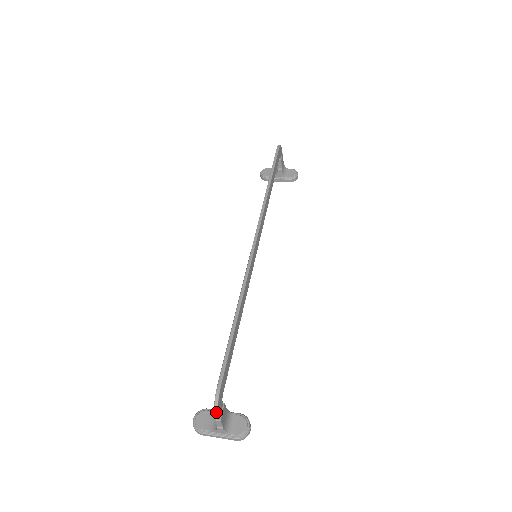
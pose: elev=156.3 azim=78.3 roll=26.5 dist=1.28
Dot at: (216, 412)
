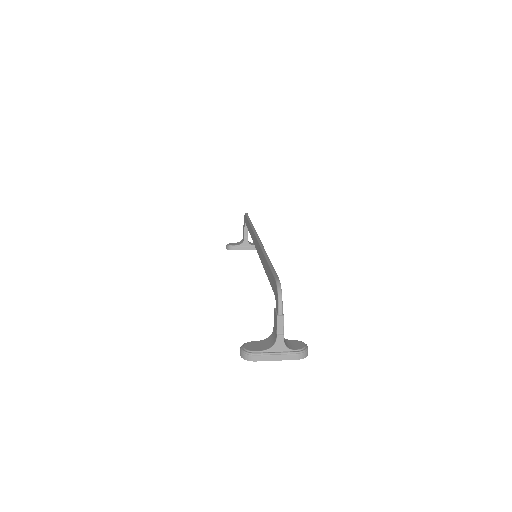
Dot at: (280, 300)
